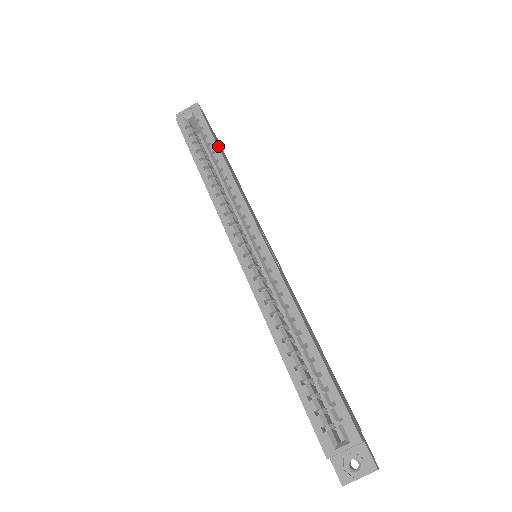
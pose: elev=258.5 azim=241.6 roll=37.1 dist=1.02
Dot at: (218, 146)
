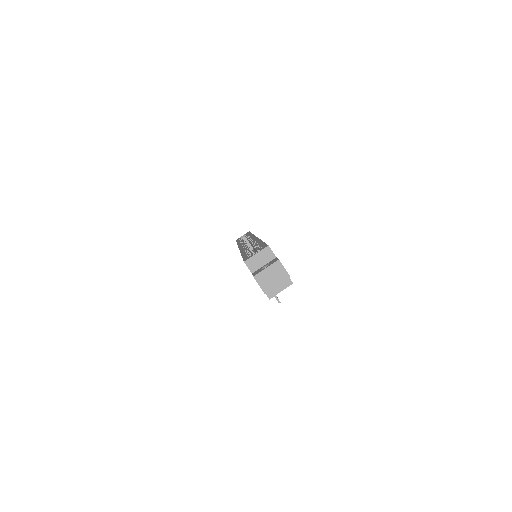
Dot at: occluded
